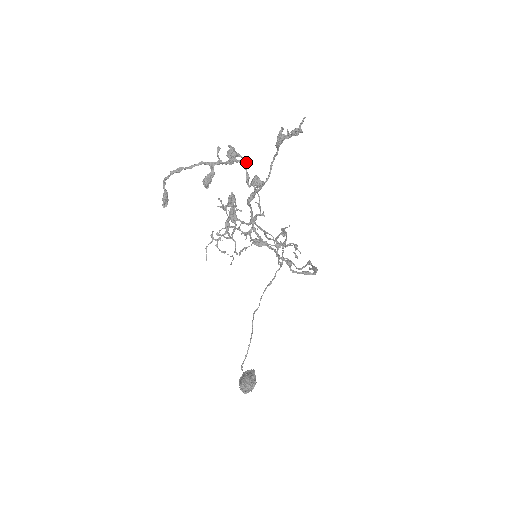
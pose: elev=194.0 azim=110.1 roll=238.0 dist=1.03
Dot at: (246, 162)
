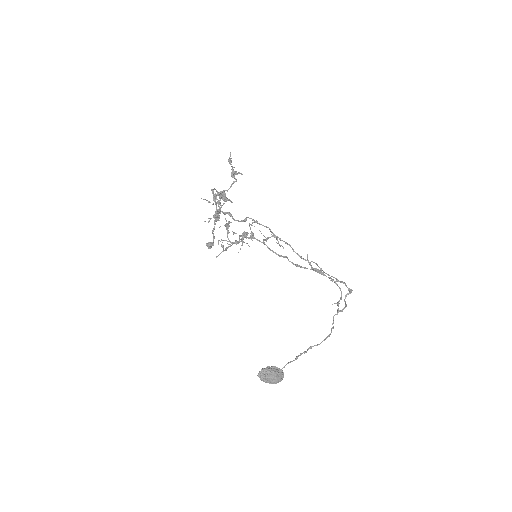
Dot at: (224, 194)
